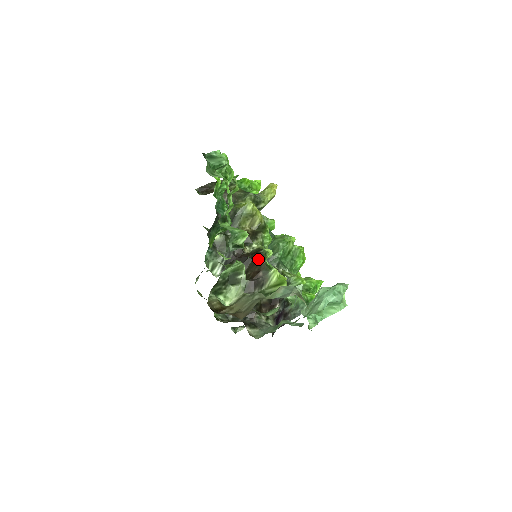
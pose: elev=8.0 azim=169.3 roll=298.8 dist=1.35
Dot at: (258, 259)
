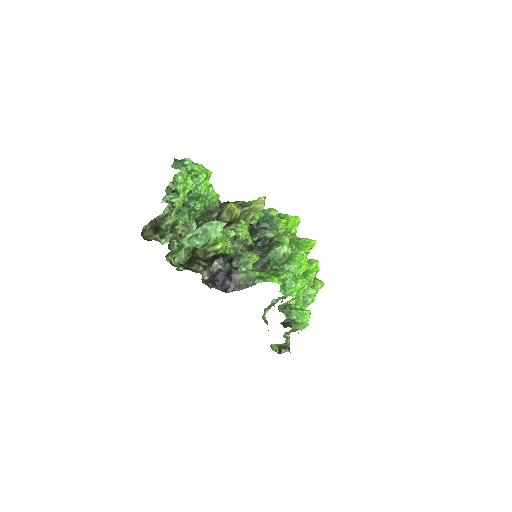
Dot at: occluded
